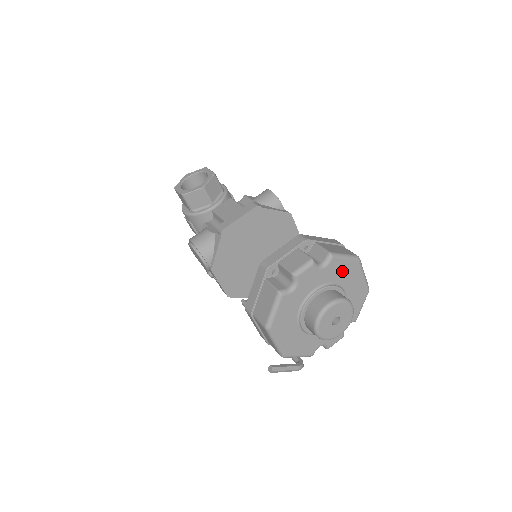
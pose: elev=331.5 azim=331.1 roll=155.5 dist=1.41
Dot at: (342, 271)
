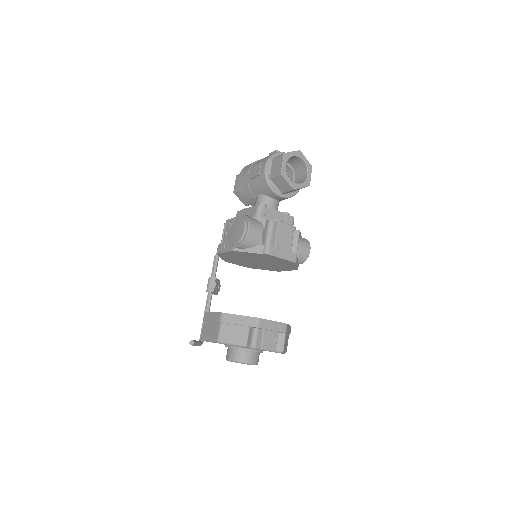
Dot at: occluded
